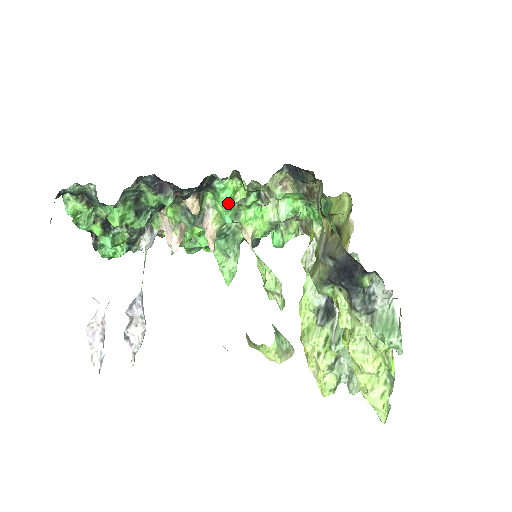
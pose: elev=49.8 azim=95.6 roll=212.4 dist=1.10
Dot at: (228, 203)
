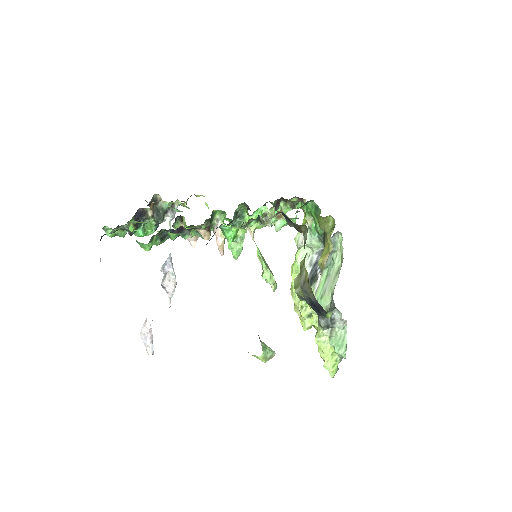
Dot at: (232, 240)
